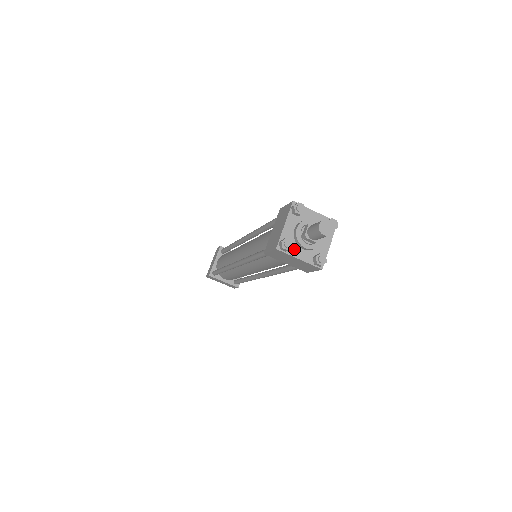
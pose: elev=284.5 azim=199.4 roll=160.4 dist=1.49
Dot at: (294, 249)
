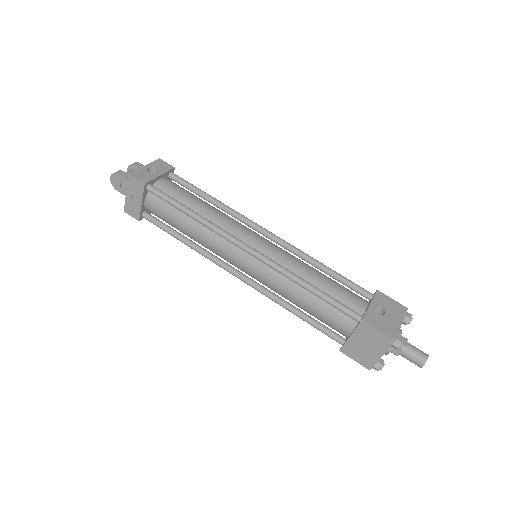
Dot at: occluded
